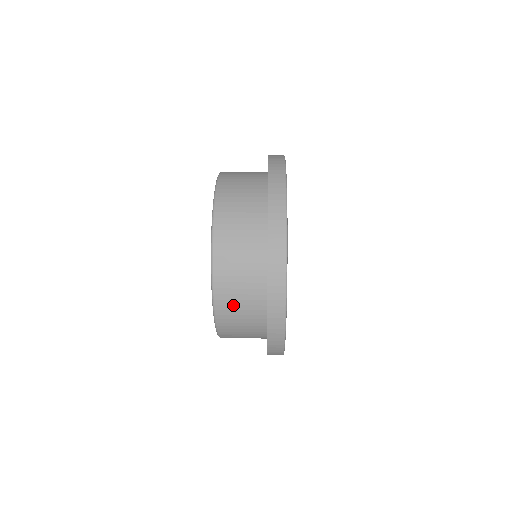
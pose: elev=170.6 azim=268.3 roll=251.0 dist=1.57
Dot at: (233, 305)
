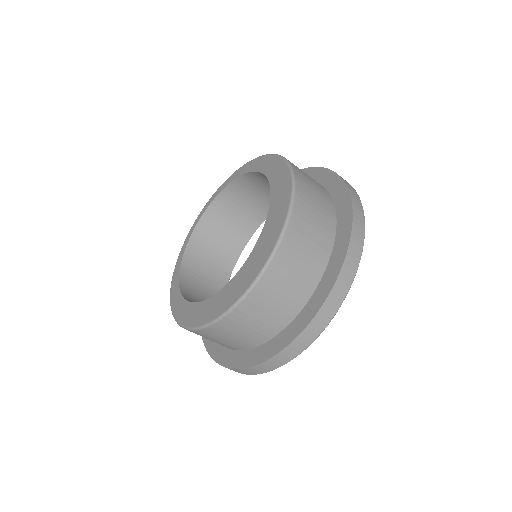
Dot at: occluded
